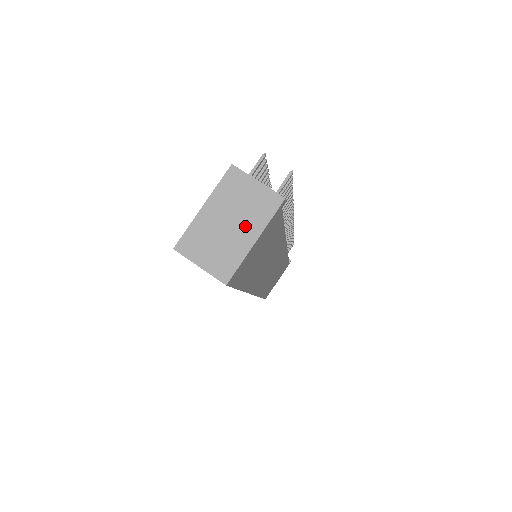
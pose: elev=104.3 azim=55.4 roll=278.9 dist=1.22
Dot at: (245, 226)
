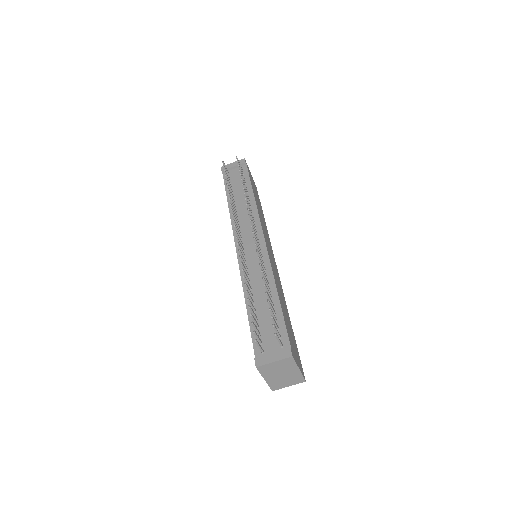
Dot at: (289, 371)
